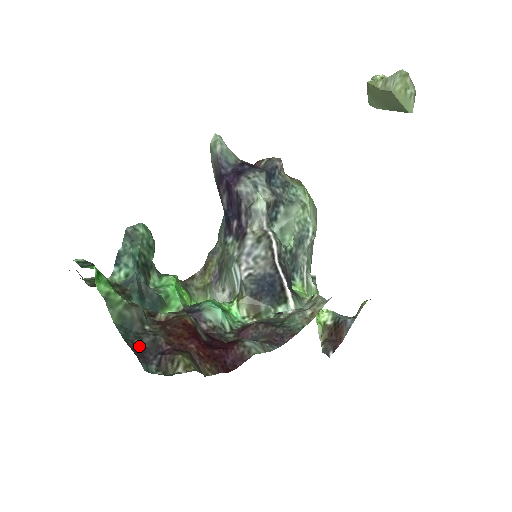
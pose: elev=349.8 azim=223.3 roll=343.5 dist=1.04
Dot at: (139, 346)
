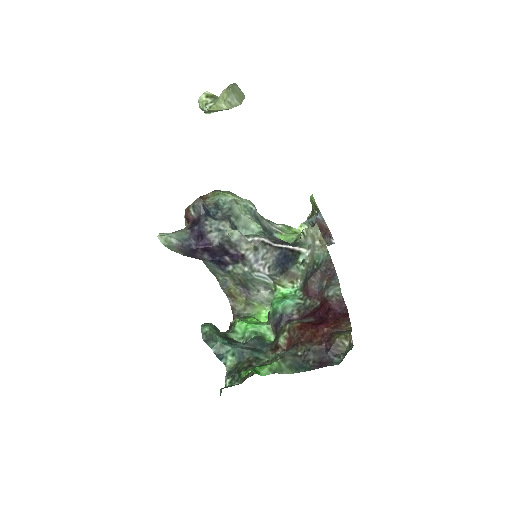
Dot at: (316, 363)
